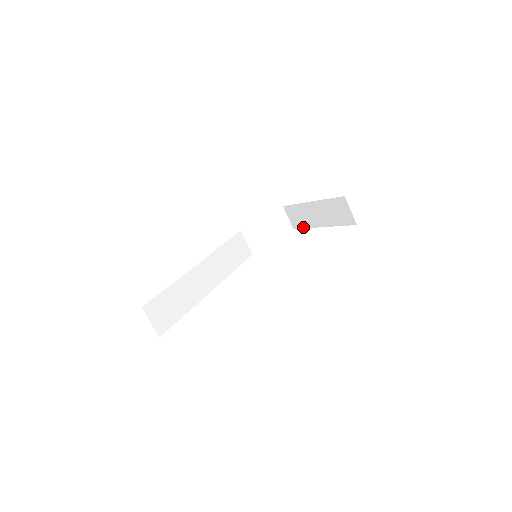
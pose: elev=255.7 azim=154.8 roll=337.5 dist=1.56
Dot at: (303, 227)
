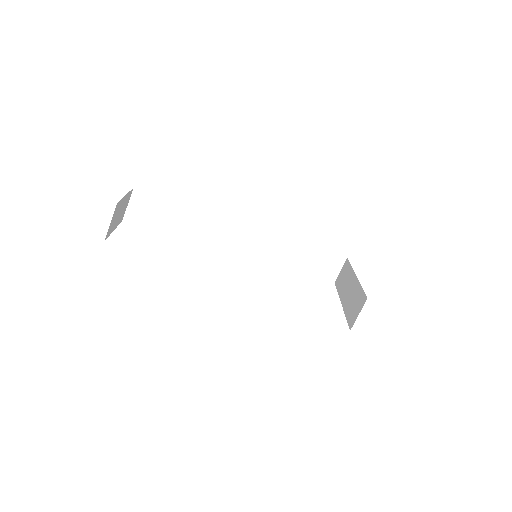
Dot at: (338, 289)
